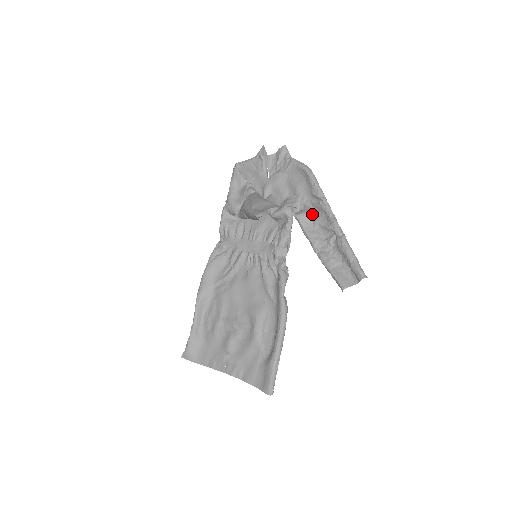
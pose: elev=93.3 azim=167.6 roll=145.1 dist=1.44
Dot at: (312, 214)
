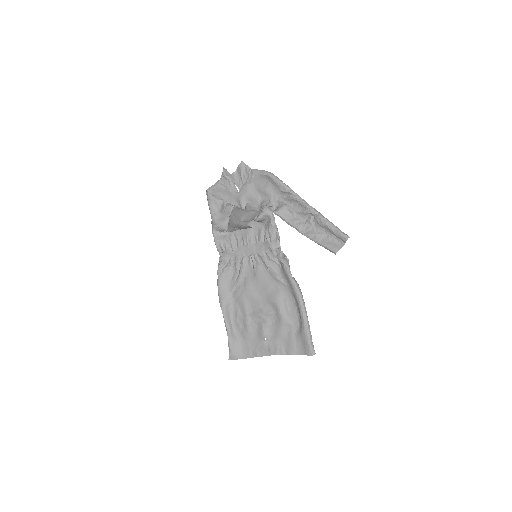
Dot at: (287, 207)
